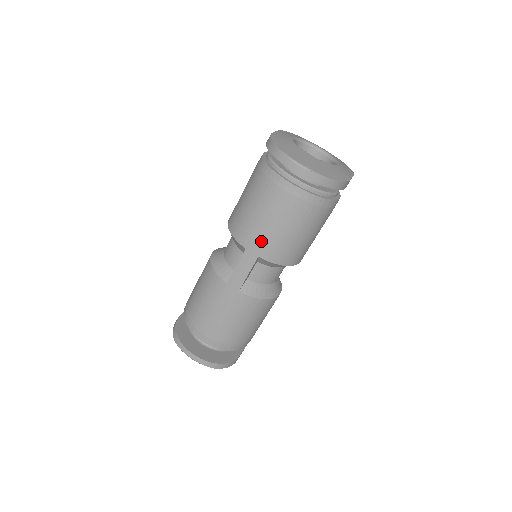
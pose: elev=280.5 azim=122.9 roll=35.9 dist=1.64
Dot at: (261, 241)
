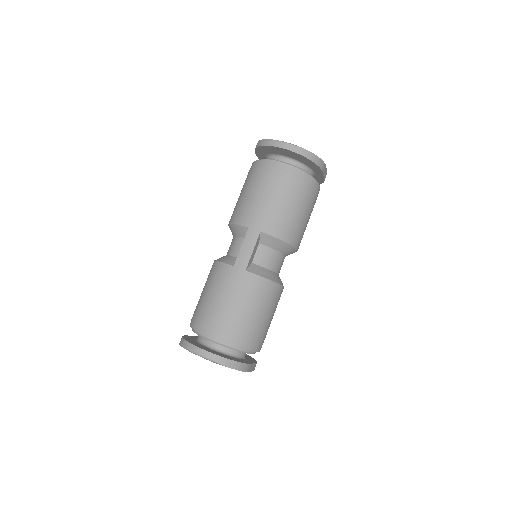
Dot at: (261, 216)
